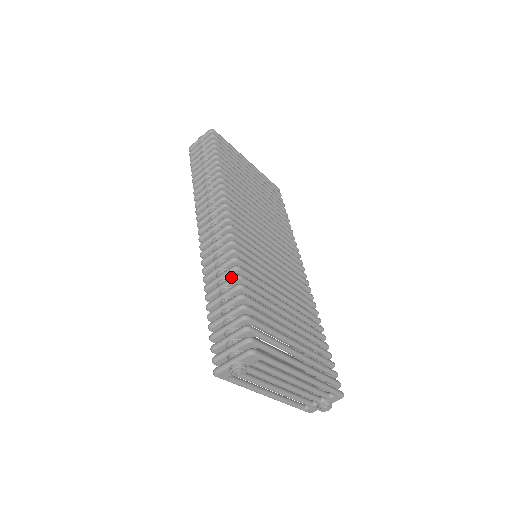
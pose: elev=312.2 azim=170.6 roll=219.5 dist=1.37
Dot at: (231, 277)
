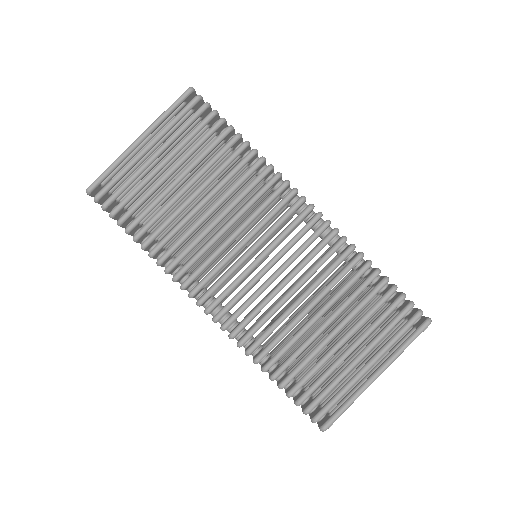
Dot at: (261, 370)
